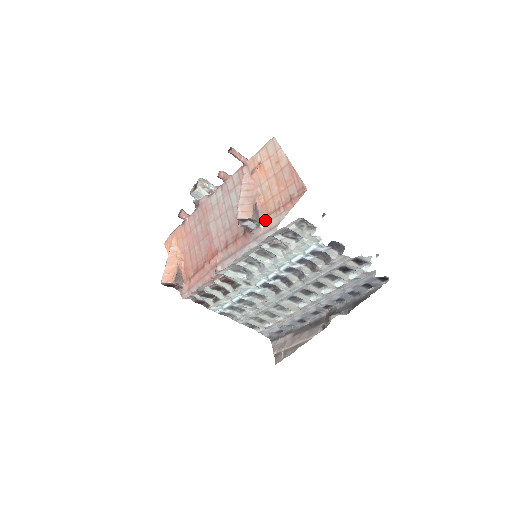
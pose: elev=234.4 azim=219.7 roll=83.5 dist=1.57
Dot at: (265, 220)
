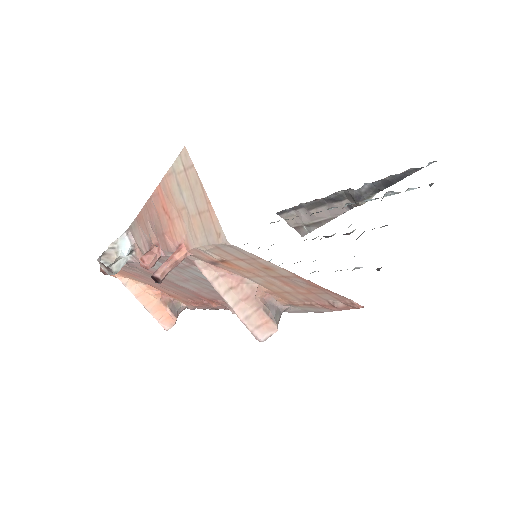
Dot at: (289, 305)
